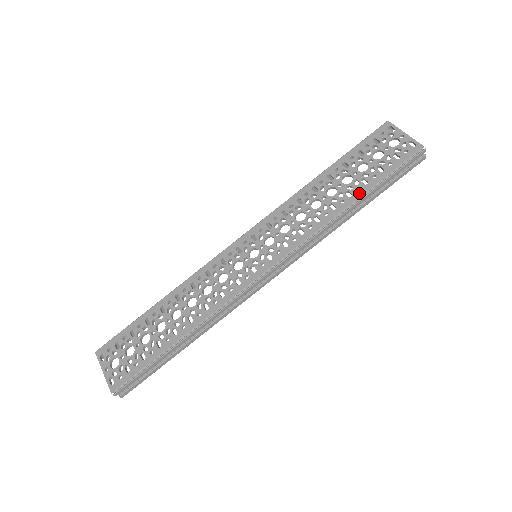
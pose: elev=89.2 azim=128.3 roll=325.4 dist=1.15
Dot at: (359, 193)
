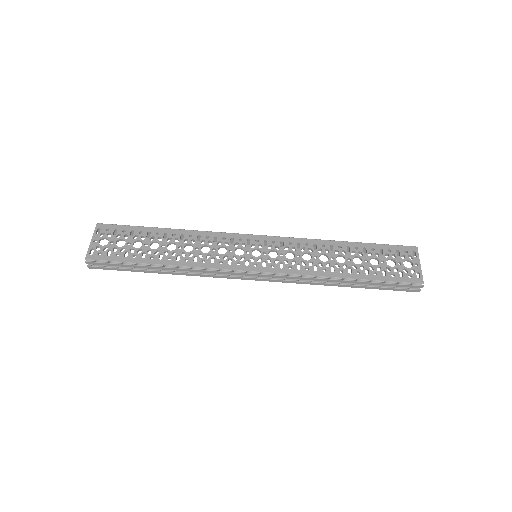
Dot at: (357, 276)
